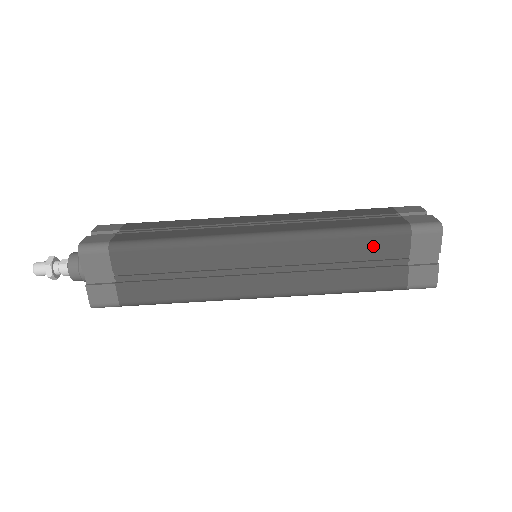
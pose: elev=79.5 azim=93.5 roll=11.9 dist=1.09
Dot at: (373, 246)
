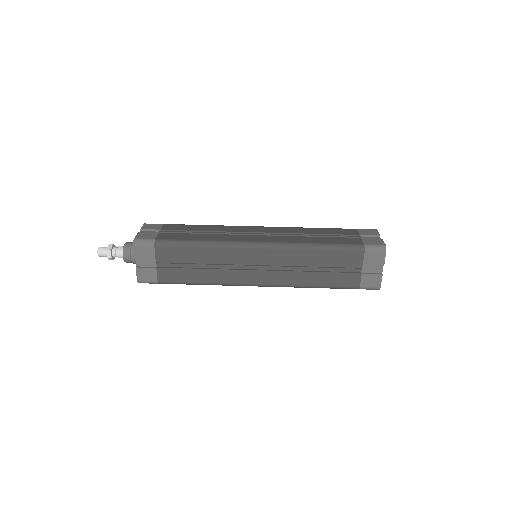
Dot at: (337, 258)
